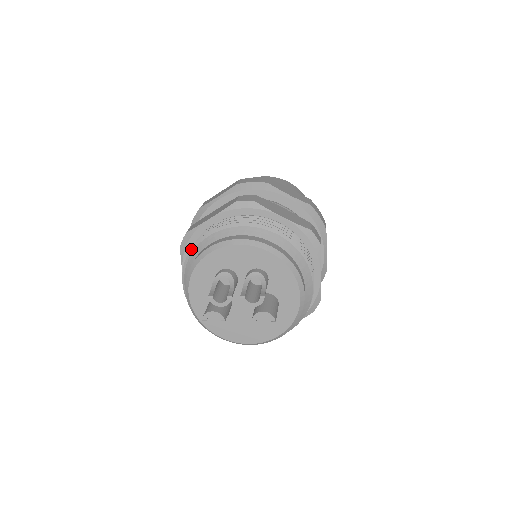
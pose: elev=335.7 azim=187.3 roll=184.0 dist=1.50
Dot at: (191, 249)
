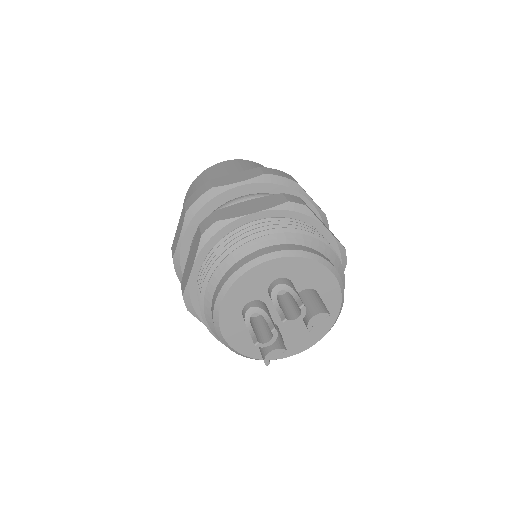
Dot at: (200, 310)
